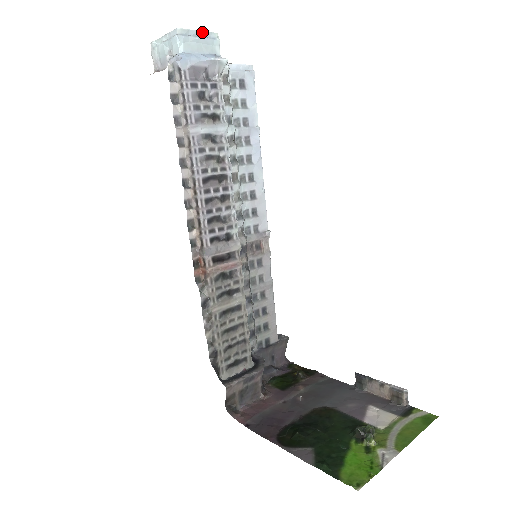
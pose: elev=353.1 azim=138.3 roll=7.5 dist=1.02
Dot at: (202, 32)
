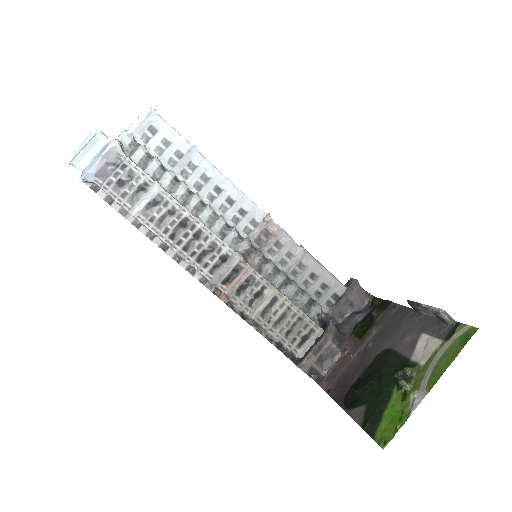
Dot at: (84, 141)
